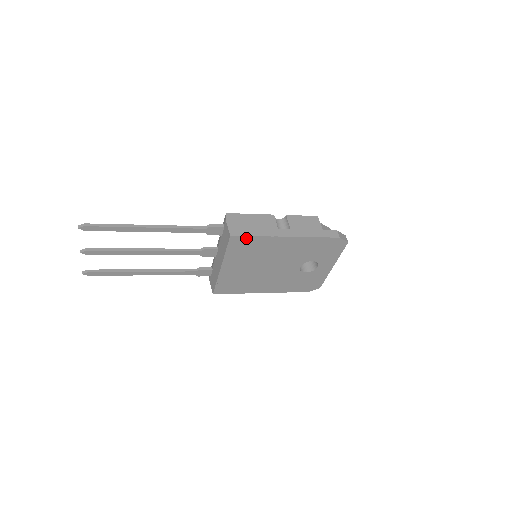
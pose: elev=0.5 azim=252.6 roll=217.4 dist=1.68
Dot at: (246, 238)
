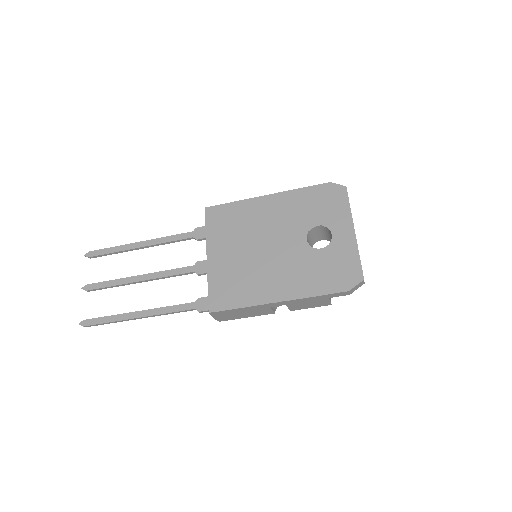
Dot at: (222, 208)
